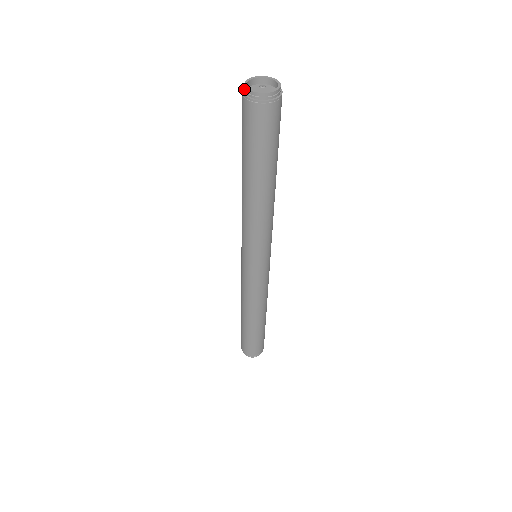
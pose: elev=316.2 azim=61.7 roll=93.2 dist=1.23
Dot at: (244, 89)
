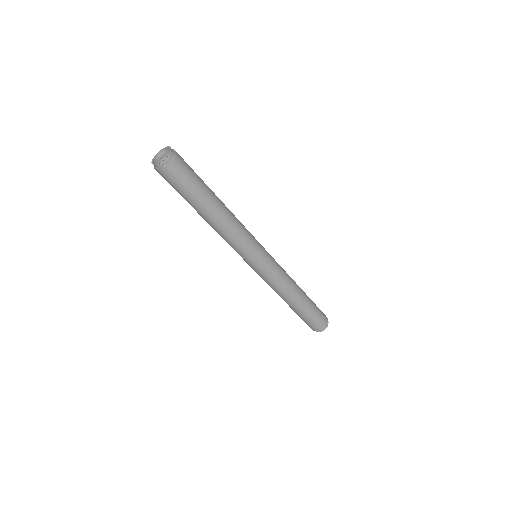
Dot at: (155, 166)
